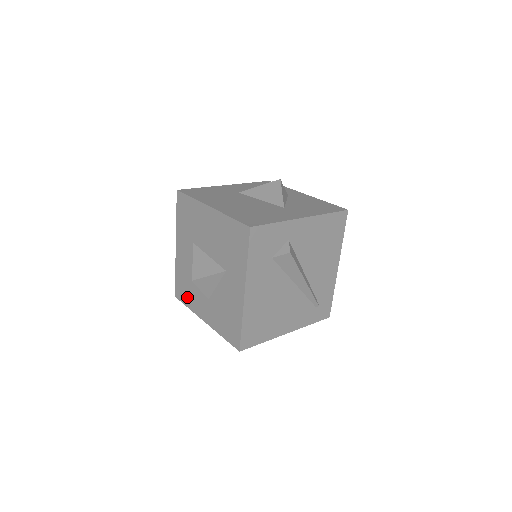
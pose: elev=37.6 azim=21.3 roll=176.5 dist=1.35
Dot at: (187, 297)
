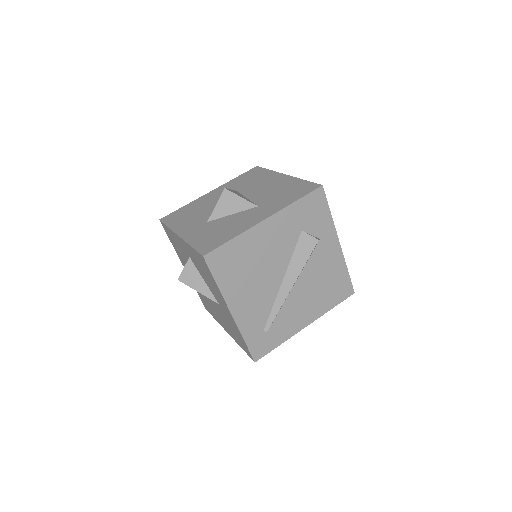
Dot at: (178, 220)
